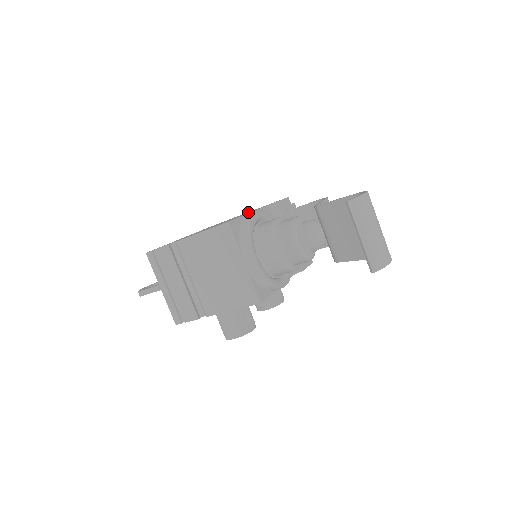
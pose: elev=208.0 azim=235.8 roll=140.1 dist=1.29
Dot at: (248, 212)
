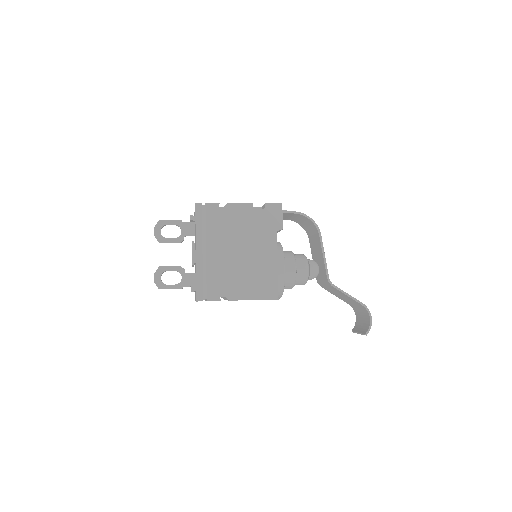
Dot at: (255, 228)
